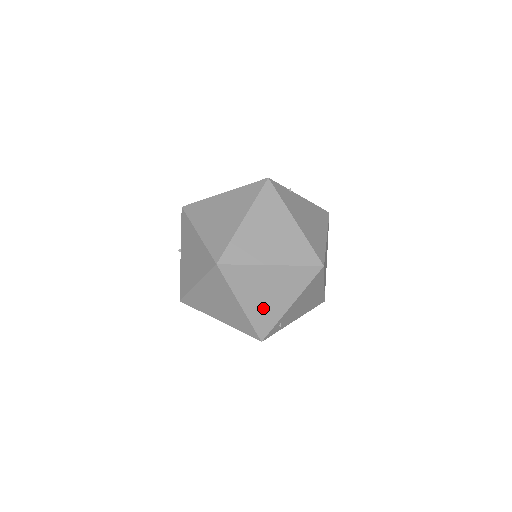
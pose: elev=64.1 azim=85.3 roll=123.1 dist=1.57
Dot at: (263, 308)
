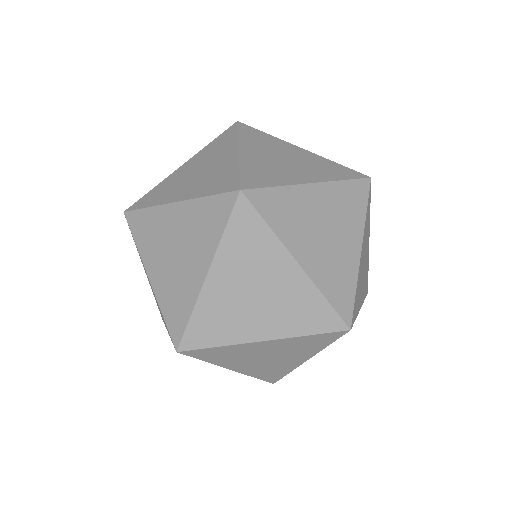
Dot at: (265, 367)
